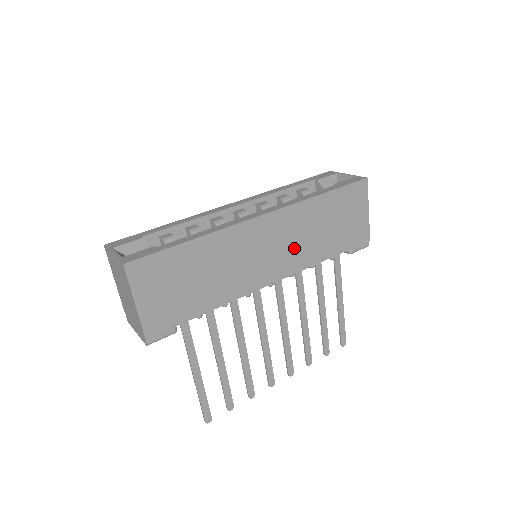
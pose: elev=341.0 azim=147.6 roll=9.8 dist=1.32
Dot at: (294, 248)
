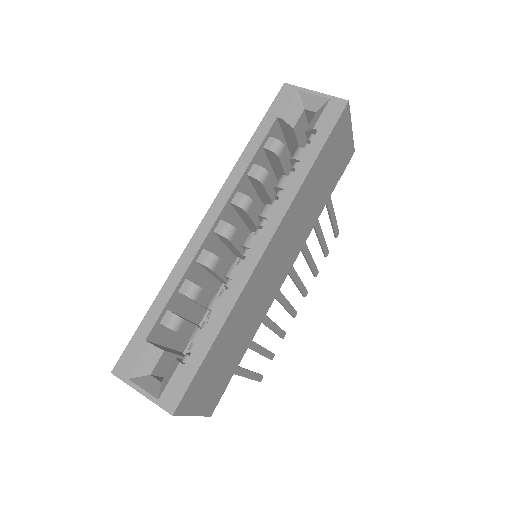
Dot at: (297, 235)
